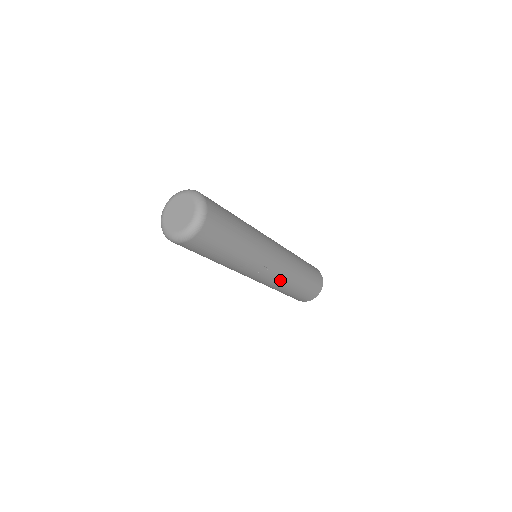
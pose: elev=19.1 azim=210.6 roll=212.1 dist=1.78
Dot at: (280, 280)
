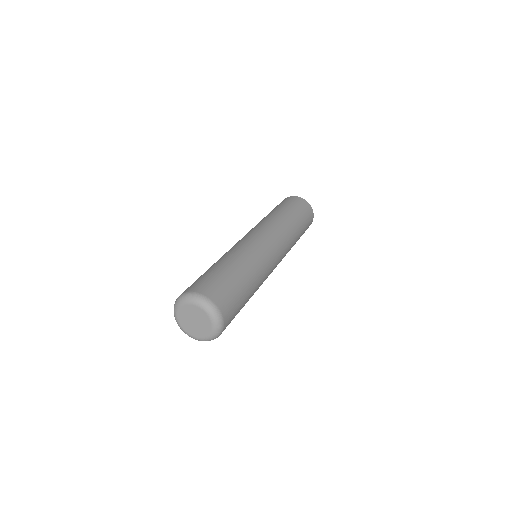
Dot at: occluded
